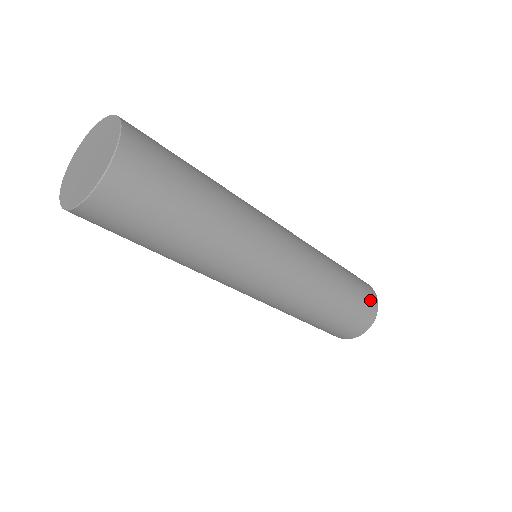
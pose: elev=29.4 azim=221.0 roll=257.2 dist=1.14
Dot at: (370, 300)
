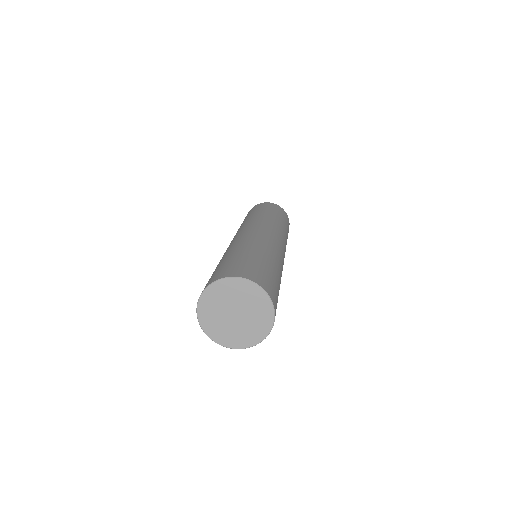
Dot at: occluded
